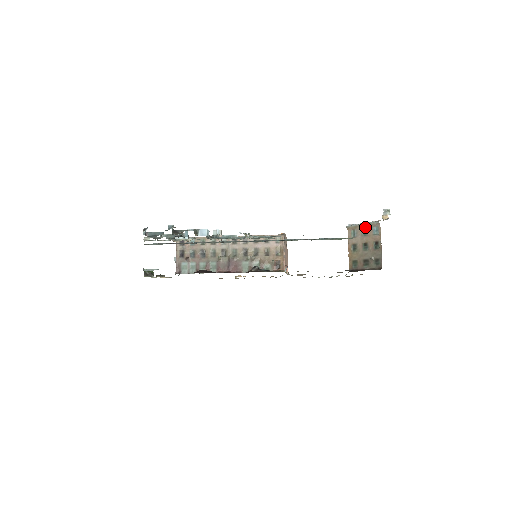
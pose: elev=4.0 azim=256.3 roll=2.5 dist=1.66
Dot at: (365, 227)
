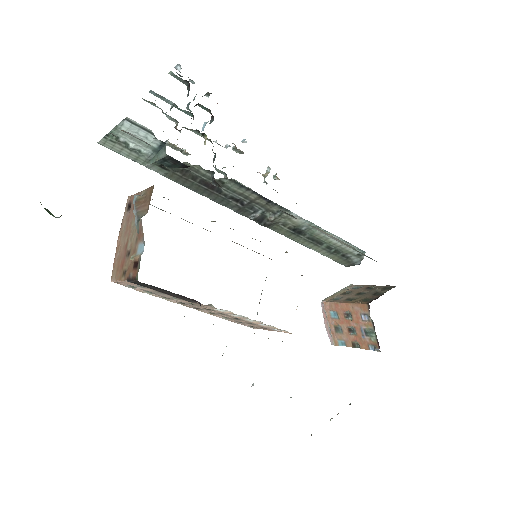
Dot at: (343, 292)
